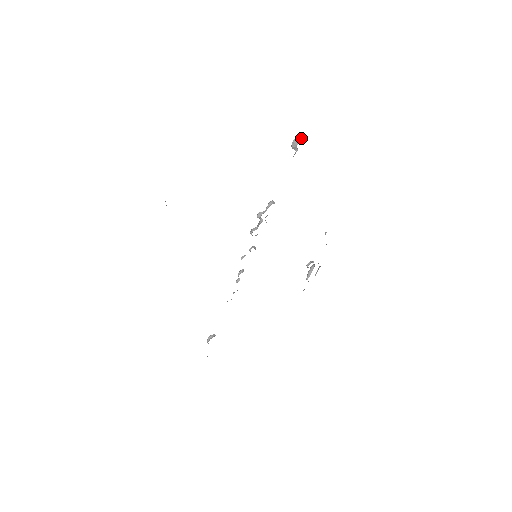
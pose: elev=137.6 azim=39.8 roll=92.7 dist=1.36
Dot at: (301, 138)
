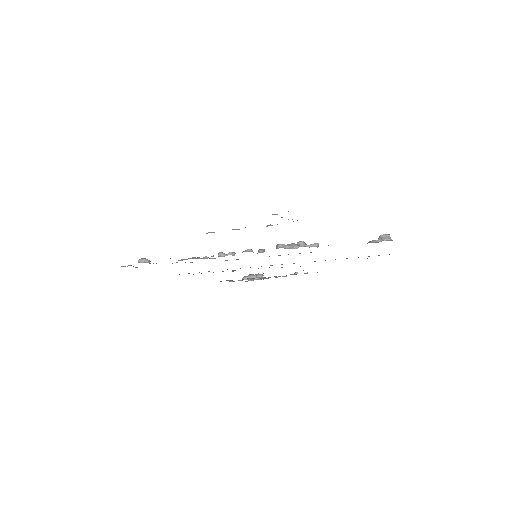
Dot at: occluded
